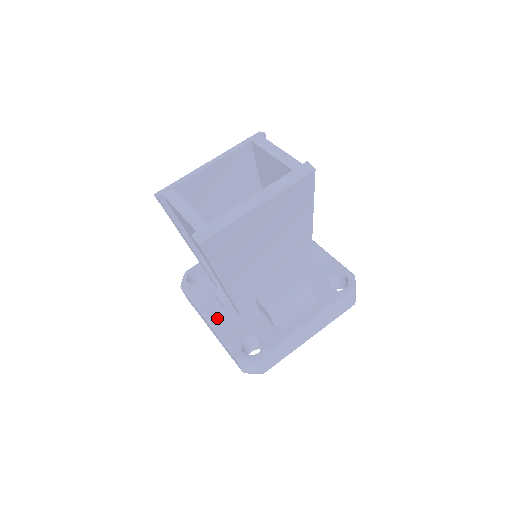
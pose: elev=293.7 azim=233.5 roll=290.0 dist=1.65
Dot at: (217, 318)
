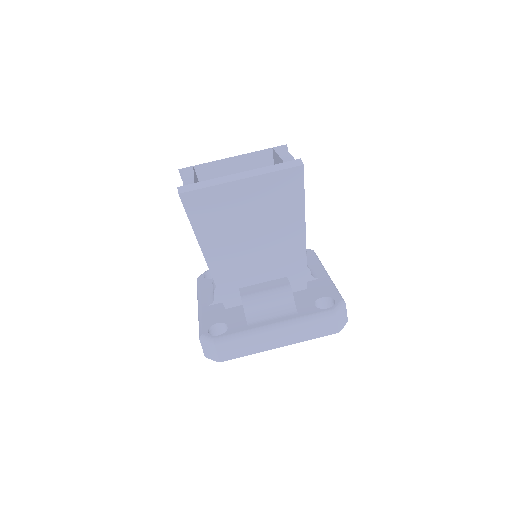
Dot at: (206, 304)
